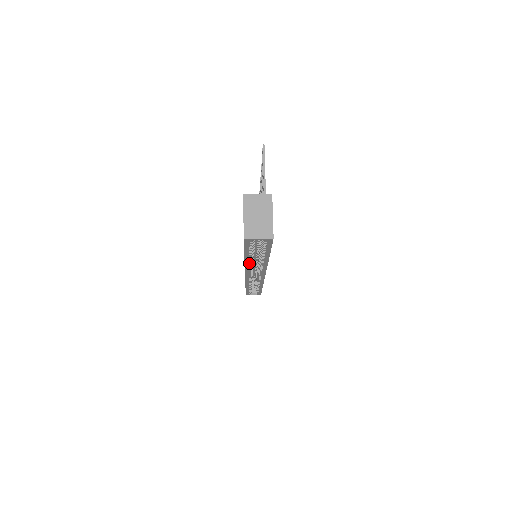
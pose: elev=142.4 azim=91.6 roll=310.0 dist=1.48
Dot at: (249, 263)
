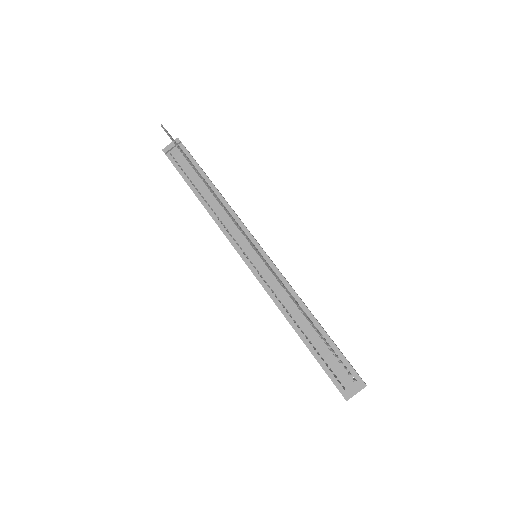
Dot at: occluded
